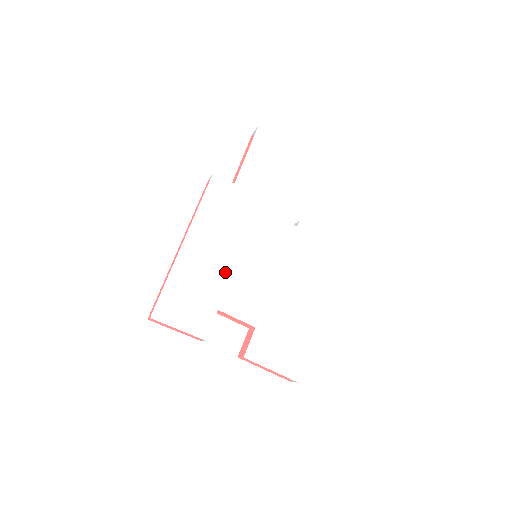
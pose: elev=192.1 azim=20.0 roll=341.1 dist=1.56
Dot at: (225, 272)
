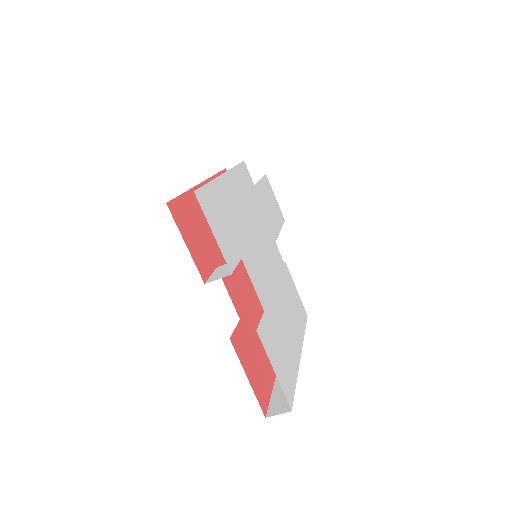
Dot at: (247, 235)
